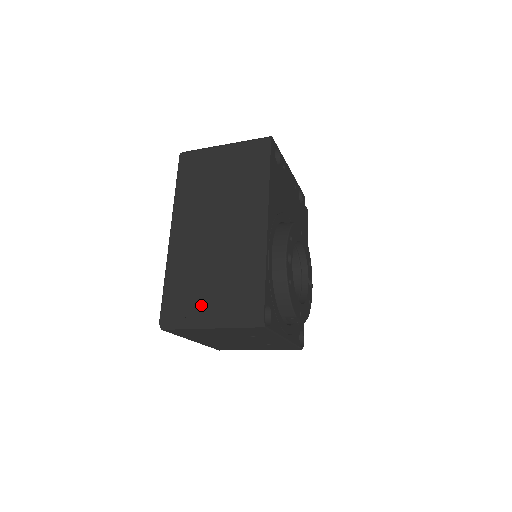
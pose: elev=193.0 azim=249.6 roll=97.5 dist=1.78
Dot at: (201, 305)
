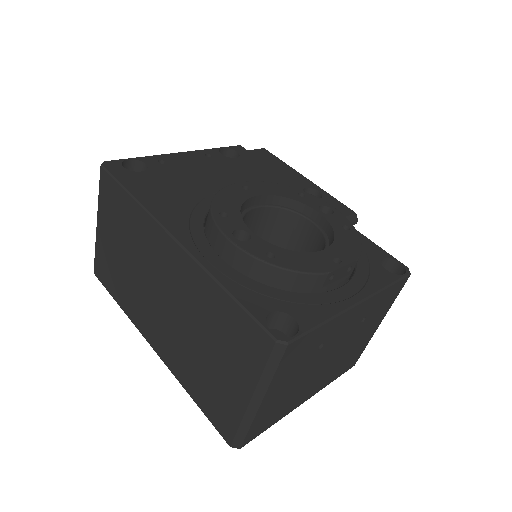
Dot at: (229, 390)
